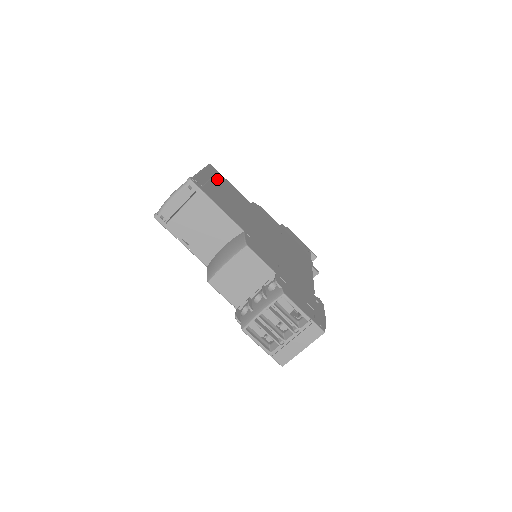
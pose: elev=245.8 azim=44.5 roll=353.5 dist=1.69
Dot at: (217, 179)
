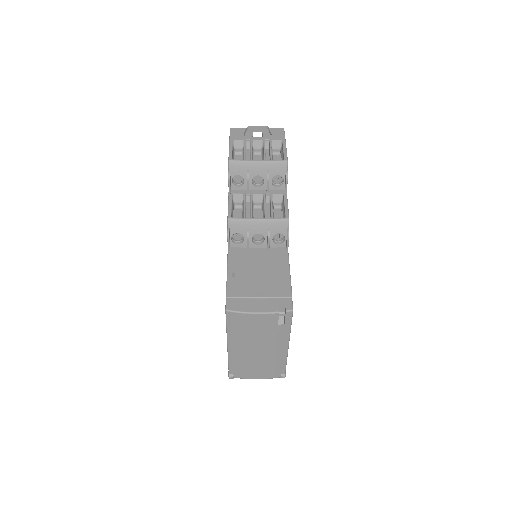
Dot at: occluded
